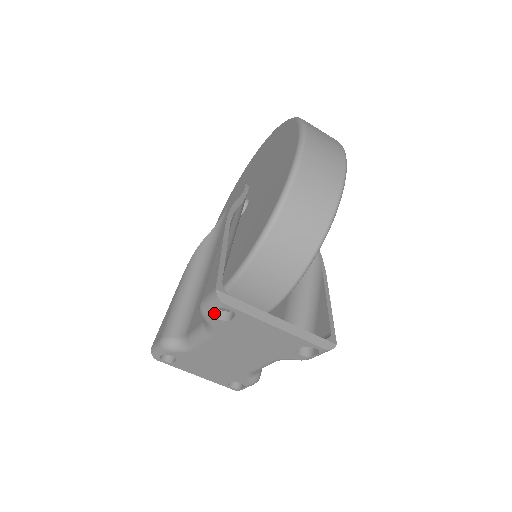
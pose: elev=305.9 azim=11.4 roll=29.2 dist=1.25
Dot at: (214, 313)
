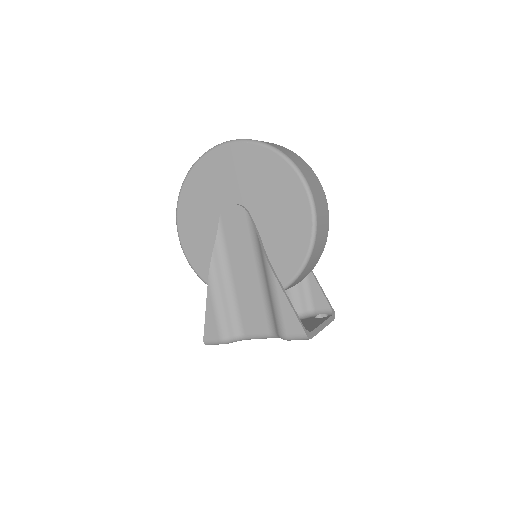
Dot at: occluded
